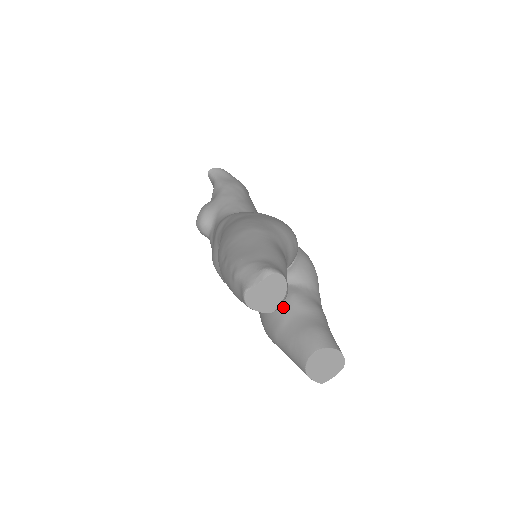
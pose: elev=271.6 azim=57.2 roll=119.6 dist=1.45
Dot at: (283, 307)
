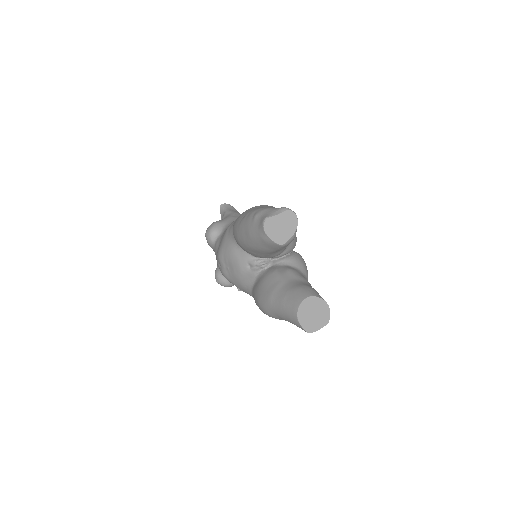
Dot at: (281, 275)
